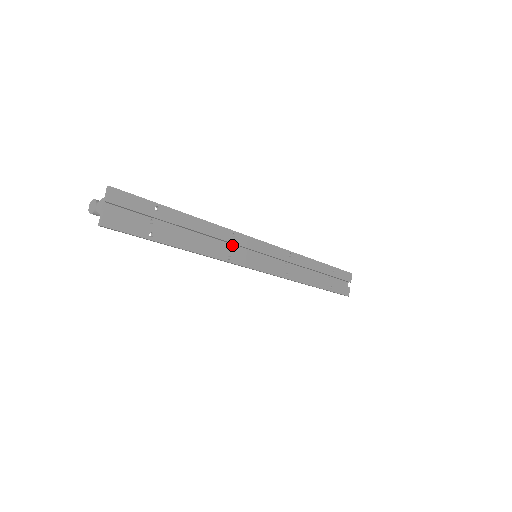
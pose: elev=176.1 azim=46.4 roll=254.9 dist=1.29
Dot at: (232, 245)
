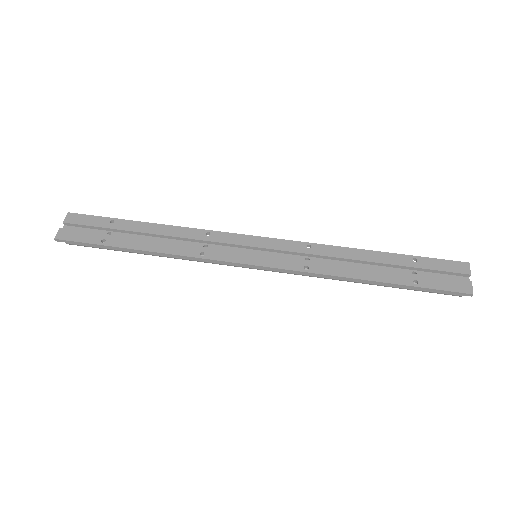
Dot at: (211, 245)
